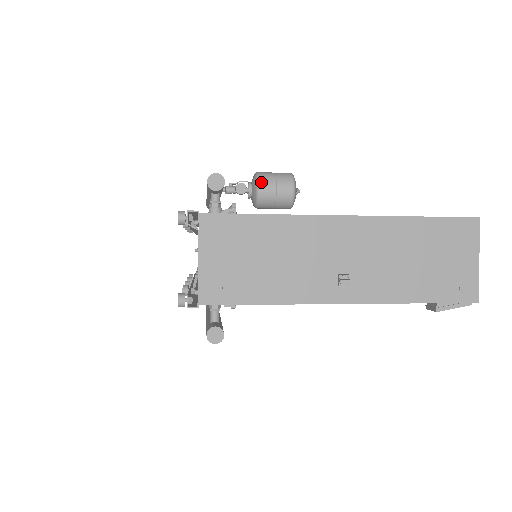
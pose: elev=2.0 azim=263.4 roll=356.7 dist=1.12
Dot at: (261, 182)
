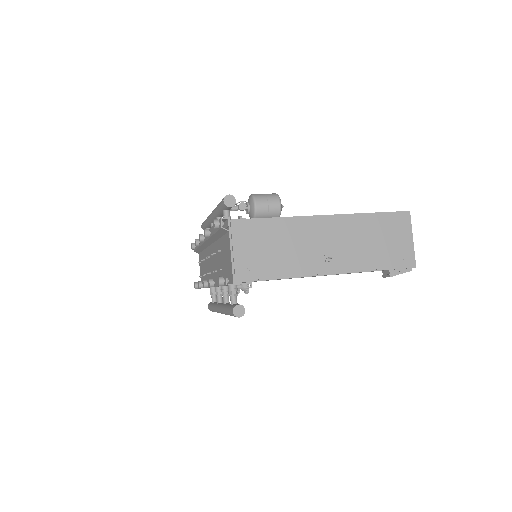
Dot at: (257, 201)
